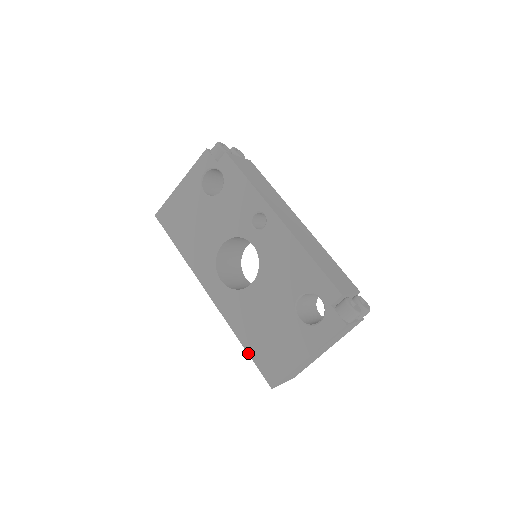
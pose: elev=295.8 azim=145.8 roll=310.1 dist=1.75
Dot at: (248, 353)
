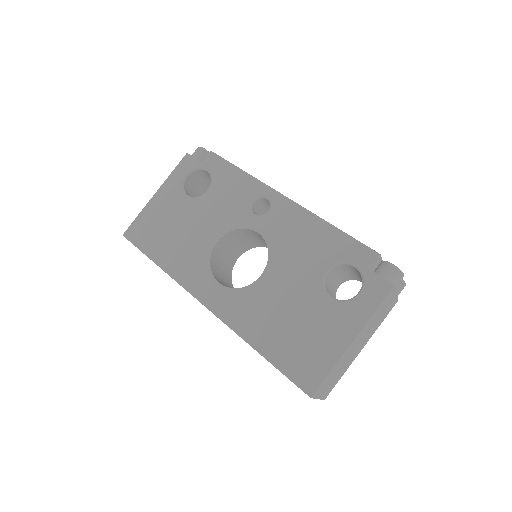
Dot at: (269, 361)
